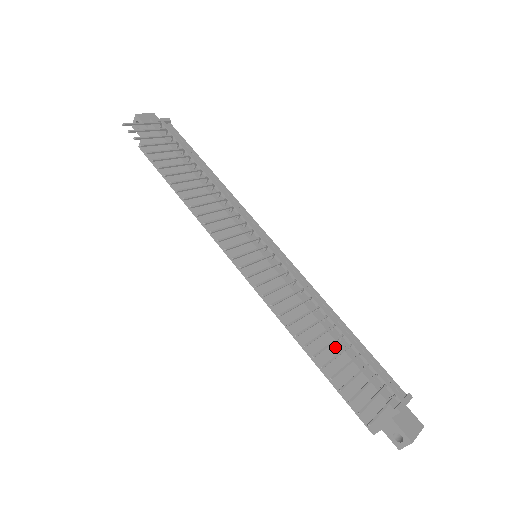
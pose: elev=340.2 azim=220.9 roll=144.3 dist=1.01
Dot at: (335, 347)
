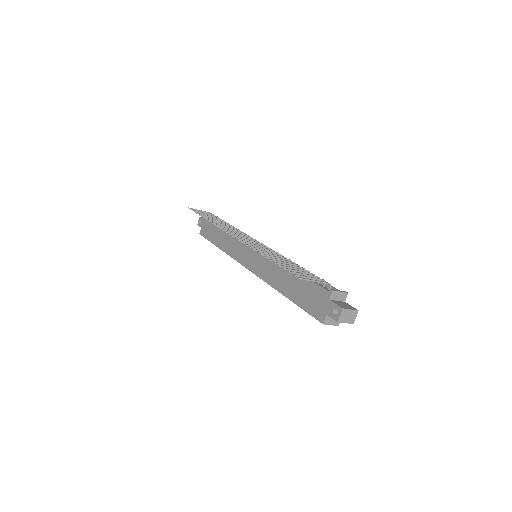
Dot at: occluded
